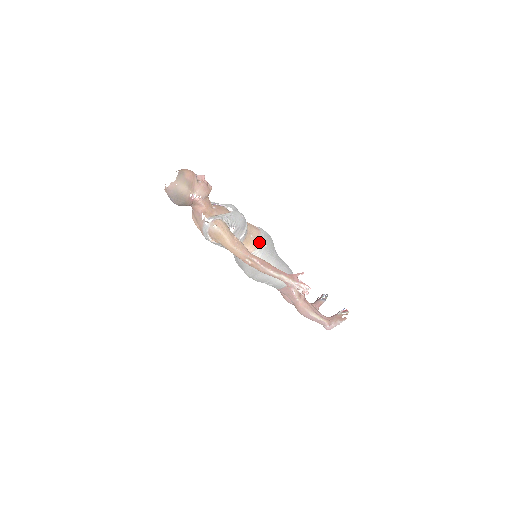
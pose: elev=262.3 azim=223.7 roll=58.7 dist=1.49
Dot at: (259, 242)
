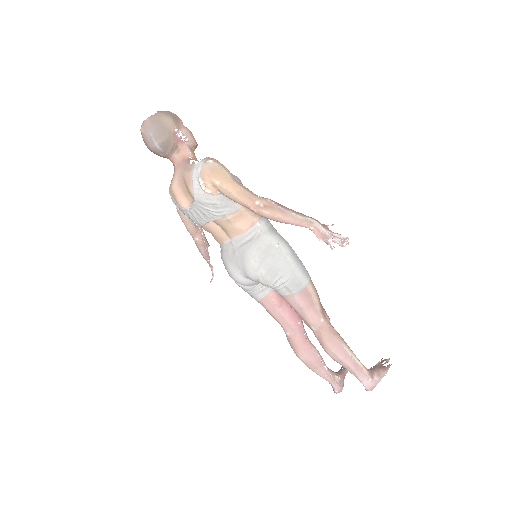
Dot at: occluded
